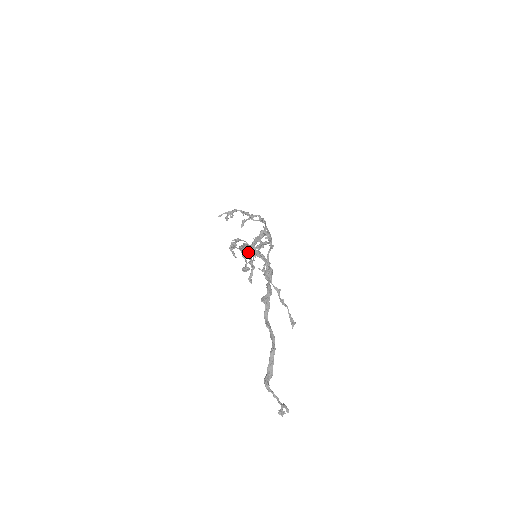
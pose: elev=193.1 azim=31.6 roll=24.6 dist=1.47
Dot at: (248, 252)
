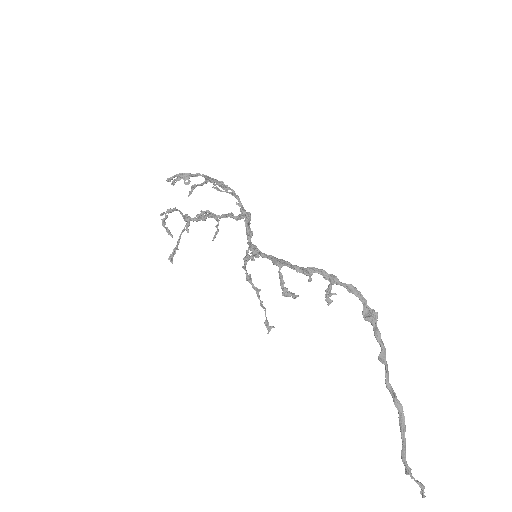
Dot at: occluded
